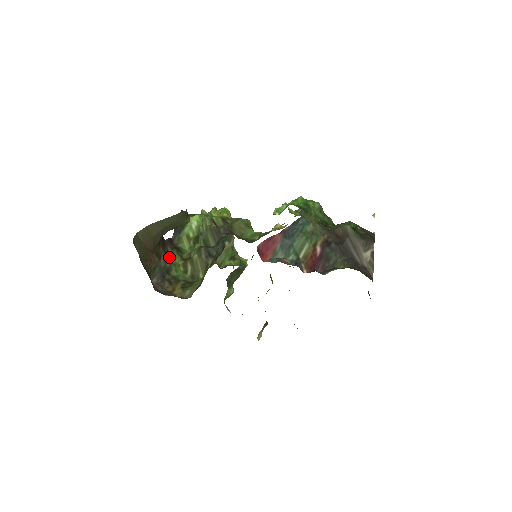
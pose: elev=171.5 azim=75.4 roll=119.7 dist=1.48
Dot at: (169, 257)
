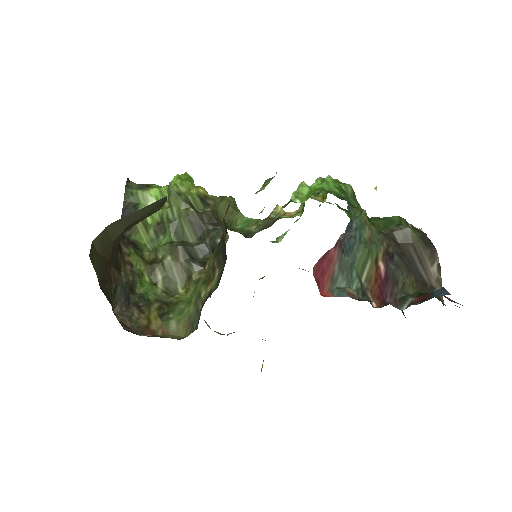
Dot at: (127, 262)
